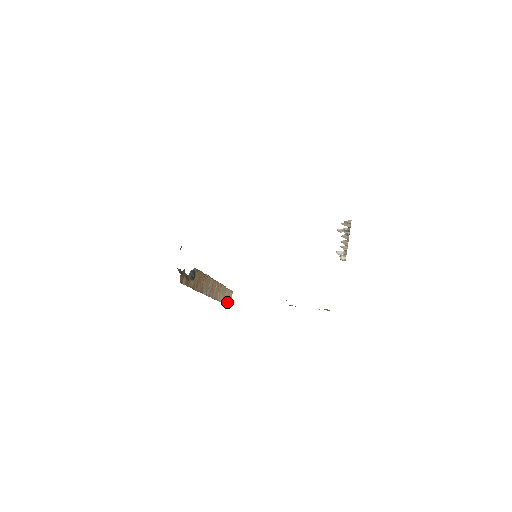
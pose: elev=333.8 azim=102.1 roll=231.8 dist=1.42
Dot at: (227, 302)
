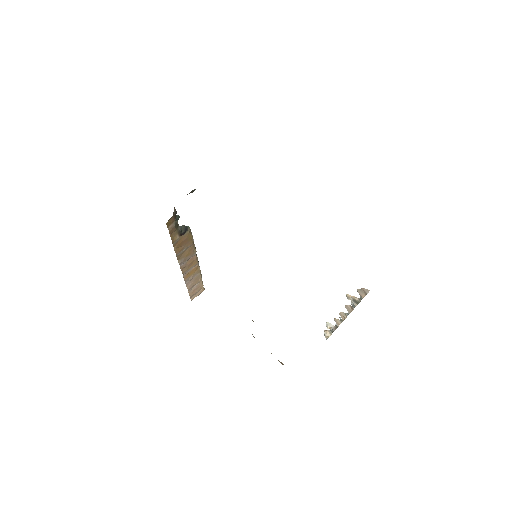
Dot at: (192, 294)
